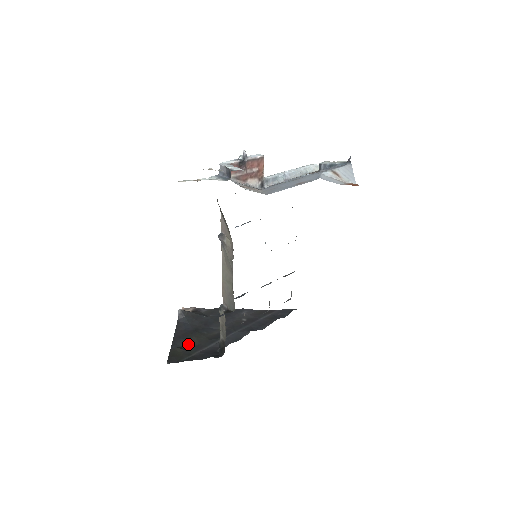
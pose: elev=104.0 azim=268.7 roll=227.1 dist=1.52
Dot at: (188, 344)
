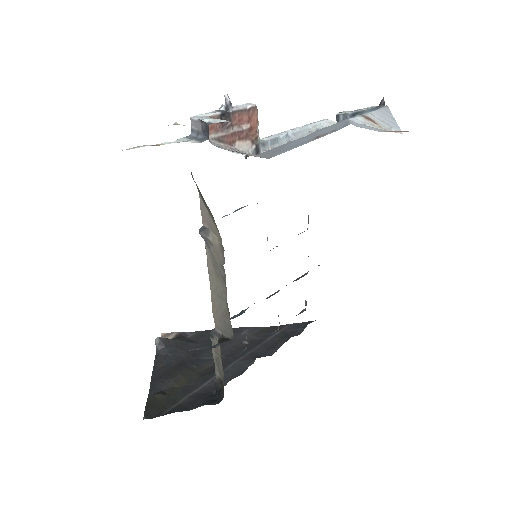
Dot at: (172, 386)
